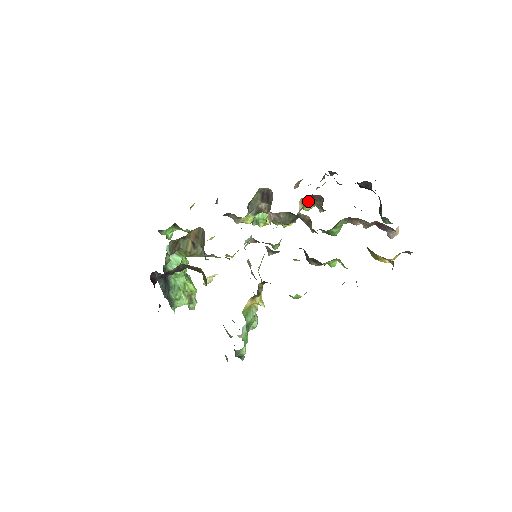
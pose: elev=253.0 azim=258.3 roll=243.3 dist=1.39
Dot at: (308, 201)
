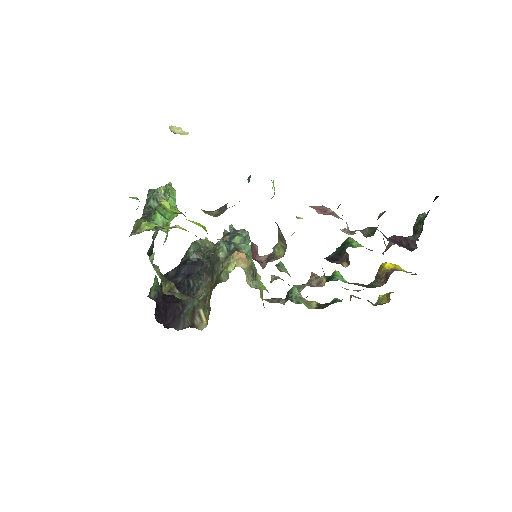
Dot at: occluded
